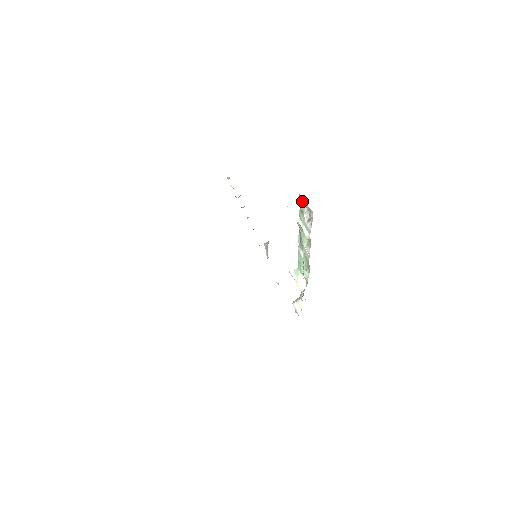
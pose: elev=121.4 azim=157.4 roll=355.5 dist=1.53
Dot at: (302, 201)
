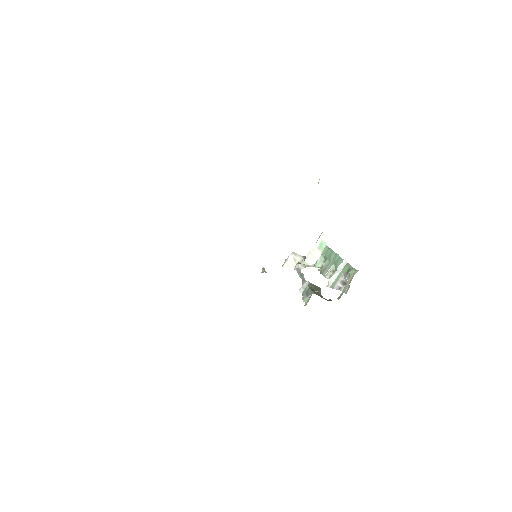
Dot at: (350, 278)
